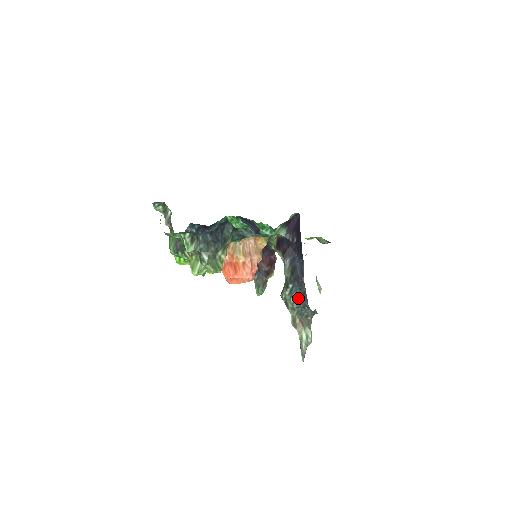
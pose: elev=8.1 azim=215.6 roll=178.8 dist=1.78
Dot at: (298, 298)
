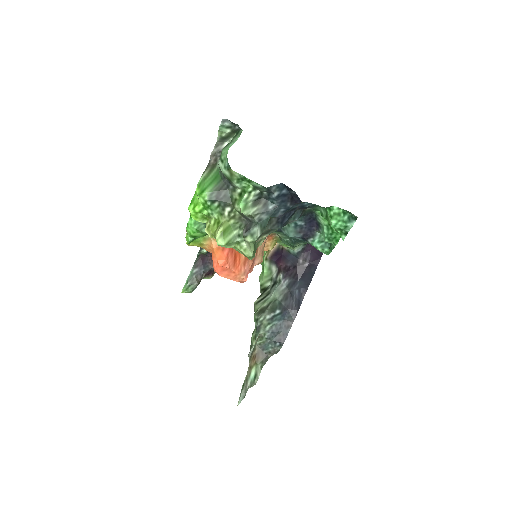
Dot at: (276, 329)
